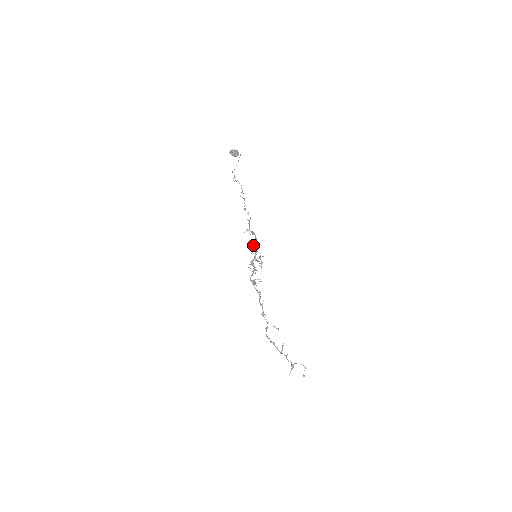
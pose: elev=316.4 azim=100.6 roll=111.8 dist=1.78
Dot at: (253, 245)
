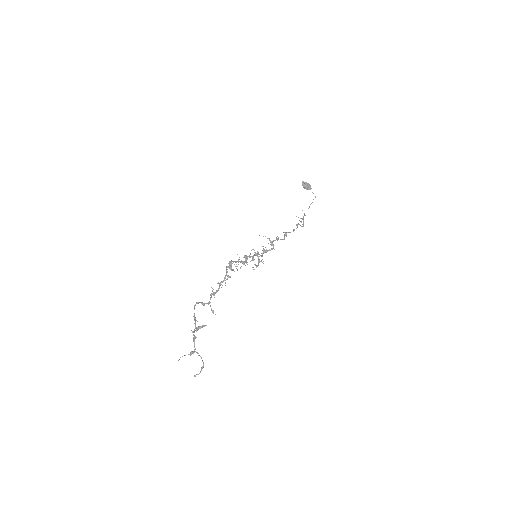
Dot at: (263, 250)
